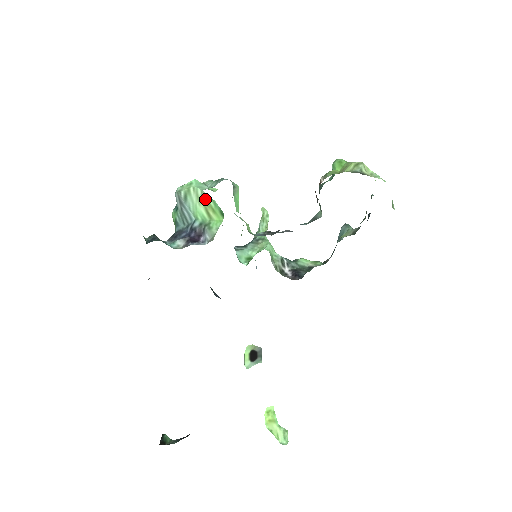
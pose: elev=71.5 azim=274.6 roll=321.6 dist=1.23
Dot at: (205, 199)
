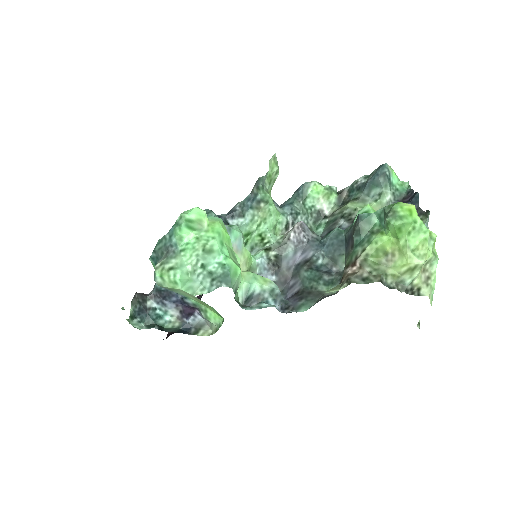
Dot at: (198, 300)
